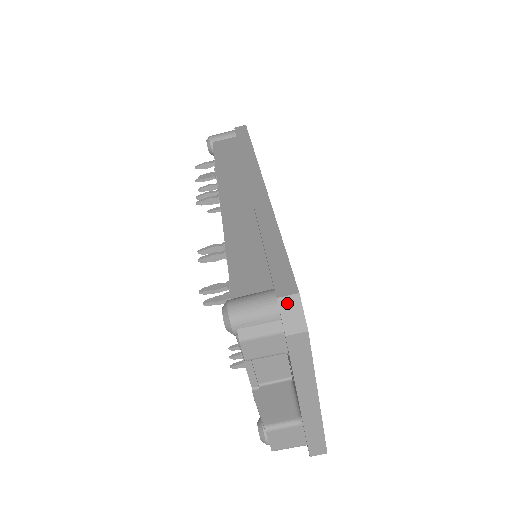
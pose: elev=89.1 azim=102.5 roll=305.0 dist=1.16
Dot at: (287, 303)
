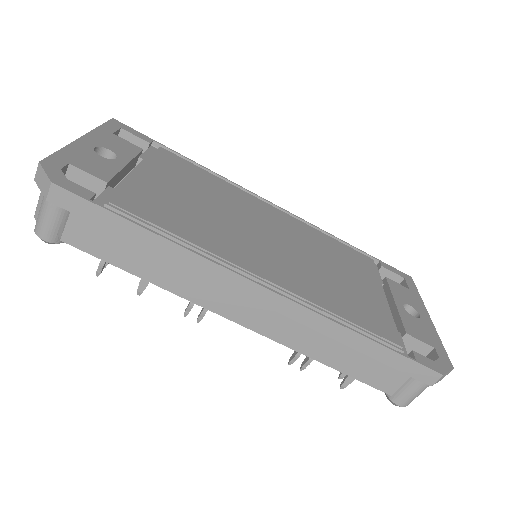
Dot at: occluded
